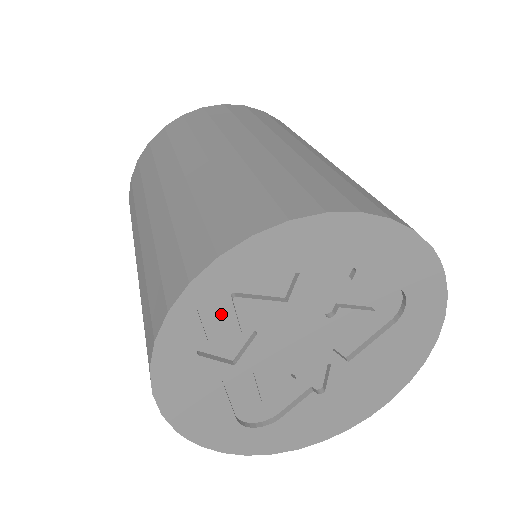
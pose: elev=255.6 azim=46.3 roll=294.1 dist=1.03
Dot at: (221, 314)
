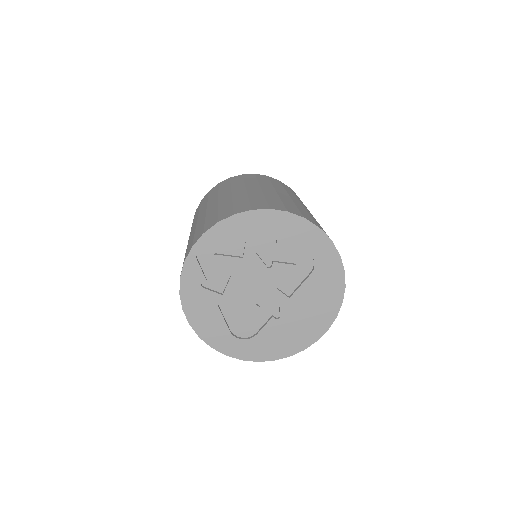
Dot at: (211, 265)
